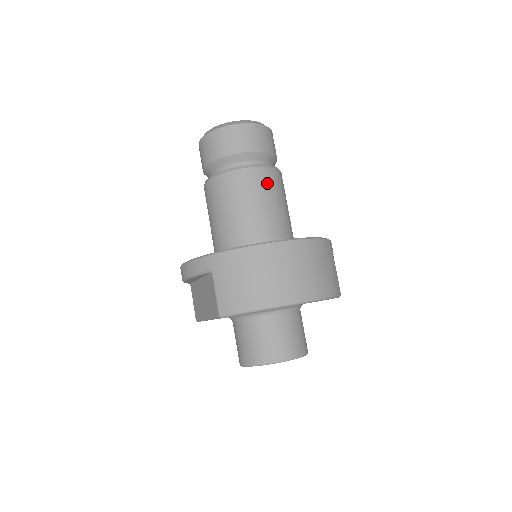
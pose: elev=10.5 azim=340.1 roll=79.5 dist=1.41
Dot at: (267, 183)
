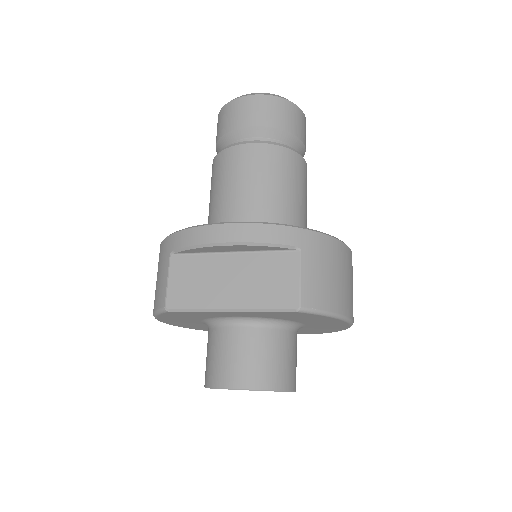
Dot at: occluded
